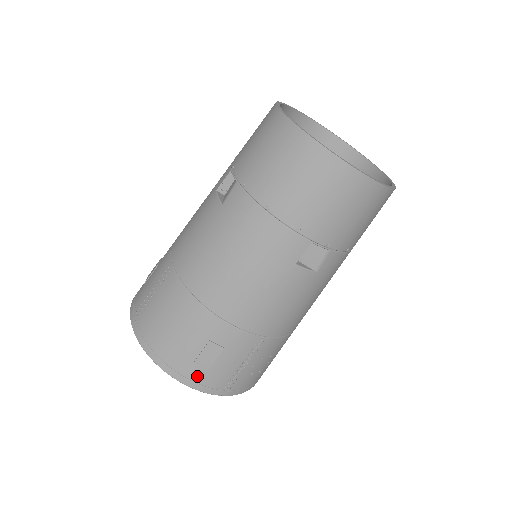
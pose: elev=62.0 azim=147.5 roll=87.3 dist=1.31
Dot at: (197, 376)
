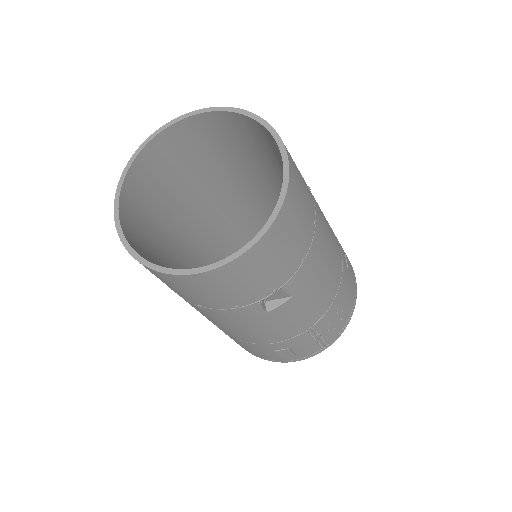
Dot at: (294, 358)
